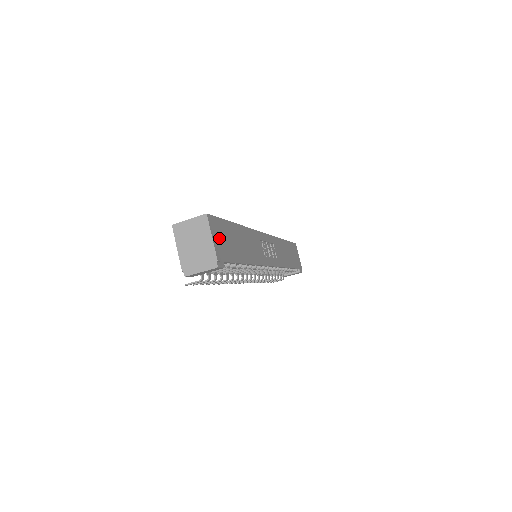
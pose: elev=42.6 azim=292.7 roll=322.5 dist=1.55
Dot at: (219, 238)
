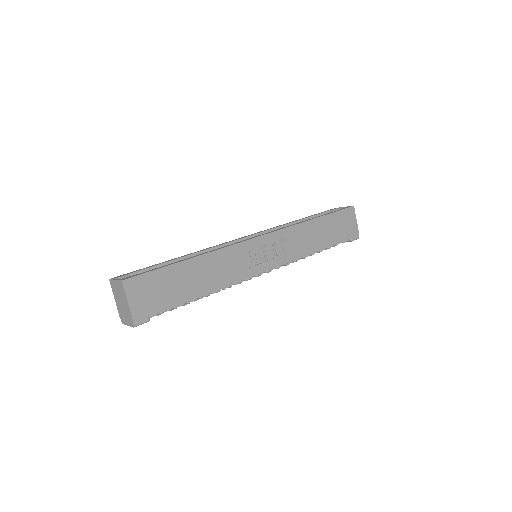
Dot at: (143, 295)
